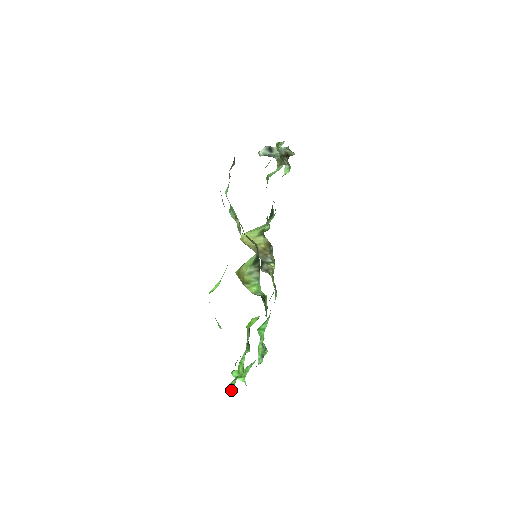
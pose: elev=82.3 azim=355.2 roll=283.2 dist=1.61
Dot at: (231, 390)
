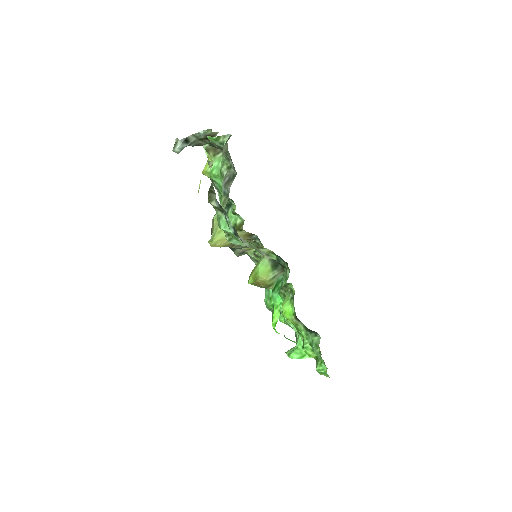
Dot at: (320, 374)
